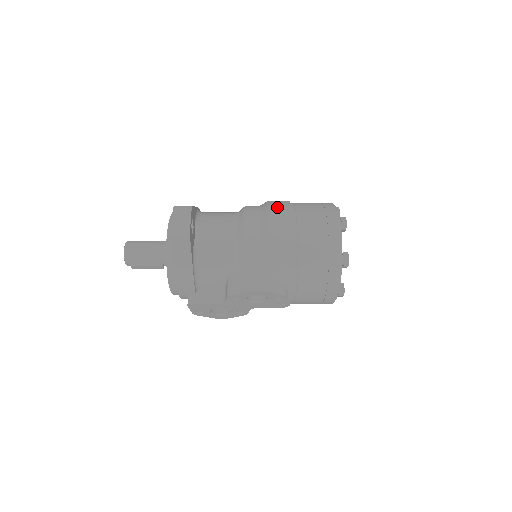
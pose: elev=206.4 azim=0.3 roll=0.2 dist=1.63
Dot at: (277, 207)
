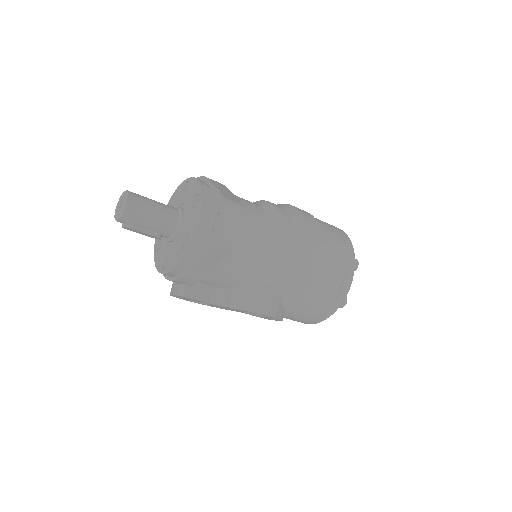
Dot at: (311, 229)
